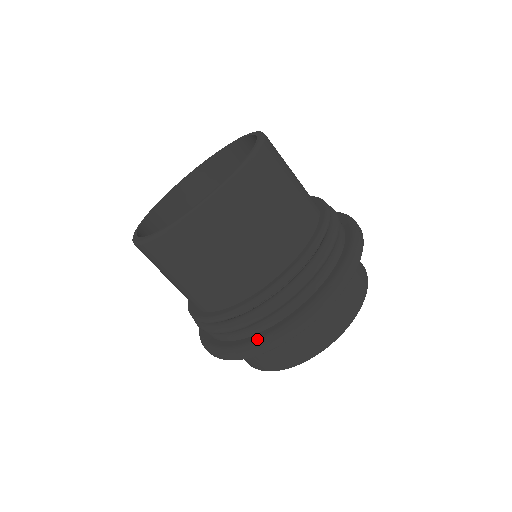
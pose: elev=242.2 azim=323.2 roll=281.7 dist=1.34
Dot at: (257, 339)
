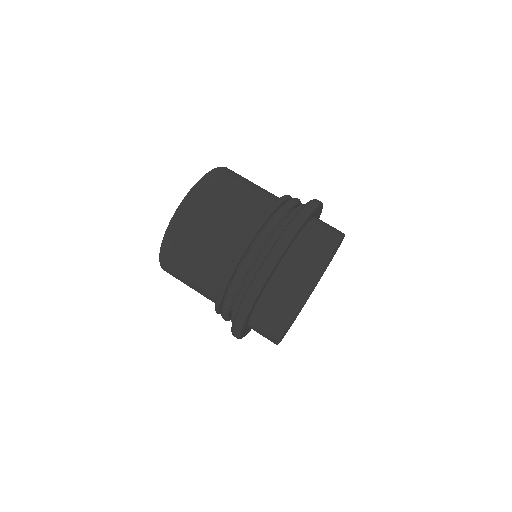
Dot at: (250, 283)
